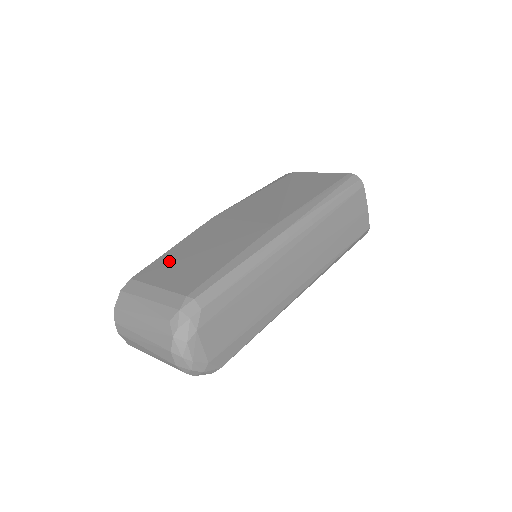
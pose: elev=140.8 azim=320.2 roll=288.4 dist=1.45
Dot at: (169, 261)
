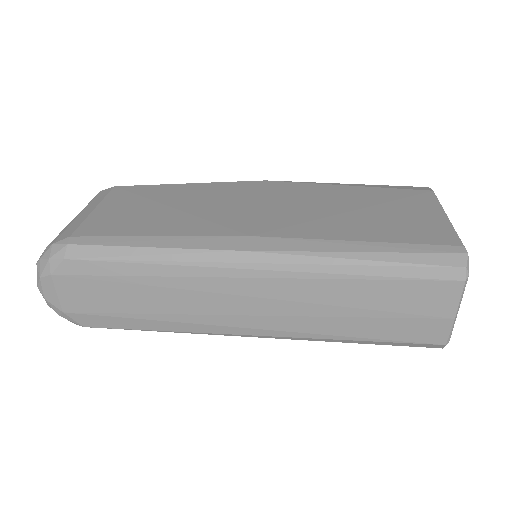
Dot at: (150, 194)
